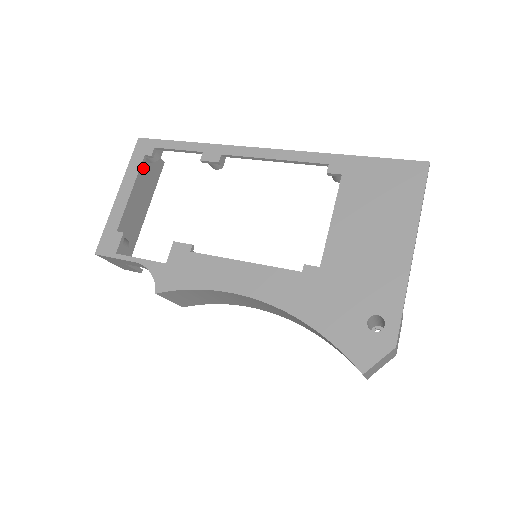
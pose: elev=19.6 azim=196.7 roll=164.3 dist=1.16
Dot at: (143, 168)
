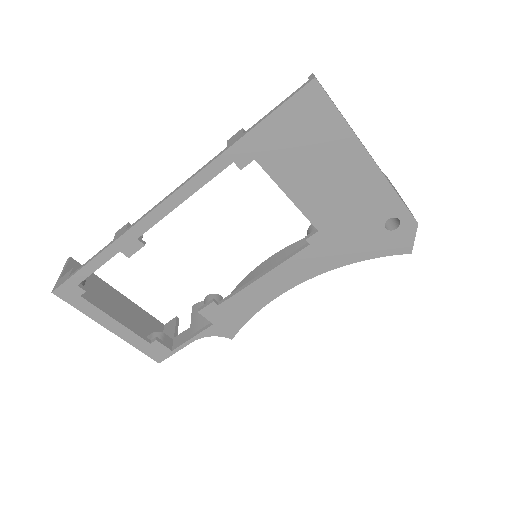
Dot at: occluded
